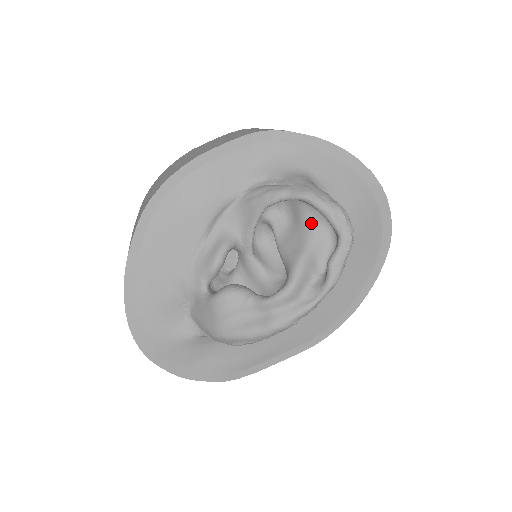
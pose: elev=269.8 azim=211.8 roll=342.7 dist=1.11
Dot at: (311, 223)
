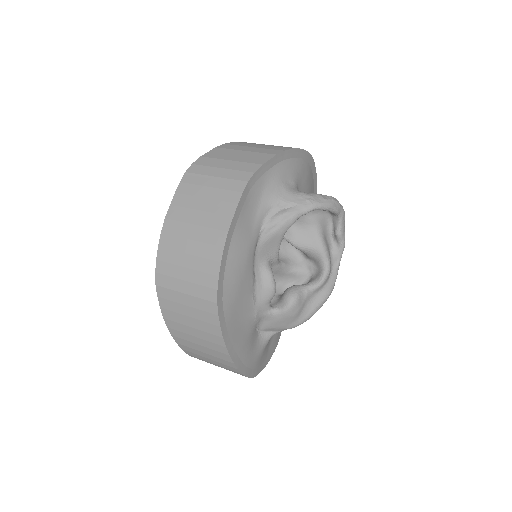
Dot at: (312, 218)
